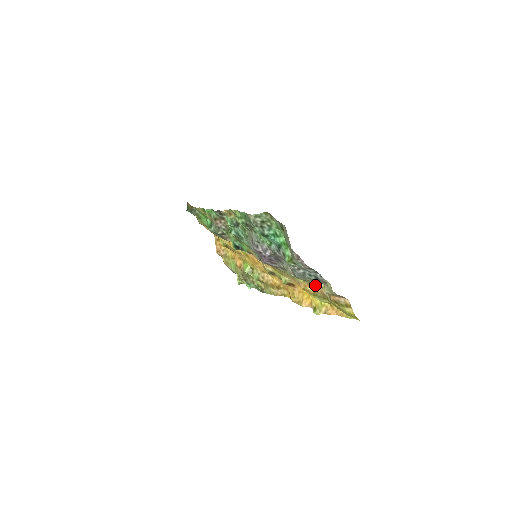
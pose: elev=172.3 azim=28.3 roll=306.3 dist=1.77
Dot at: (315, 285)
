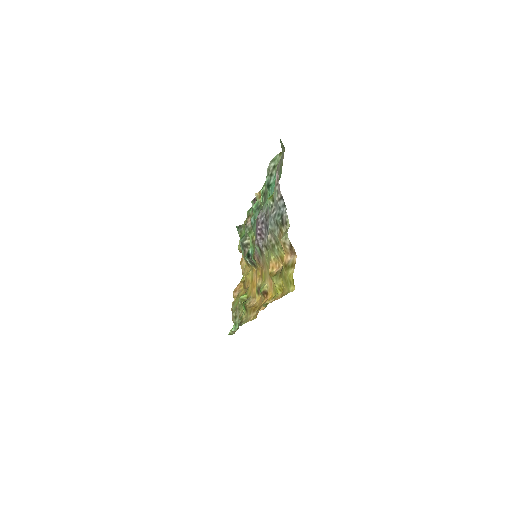
Dot at: (281, 260)
